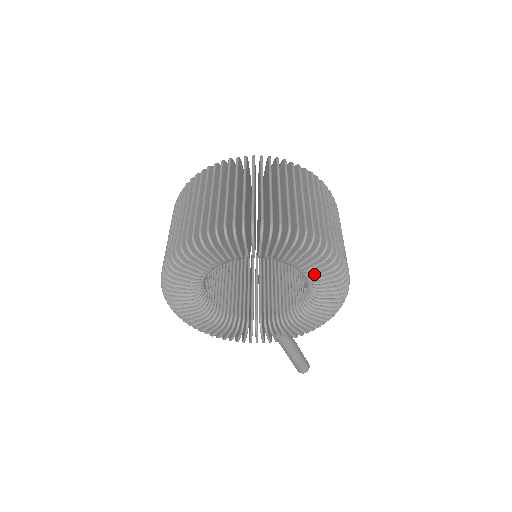
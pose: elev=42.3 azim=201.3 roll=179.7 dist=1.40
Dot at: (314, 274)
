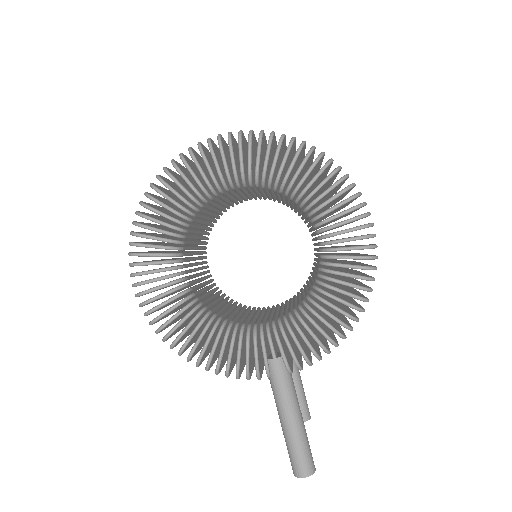
Dot at: occluded
